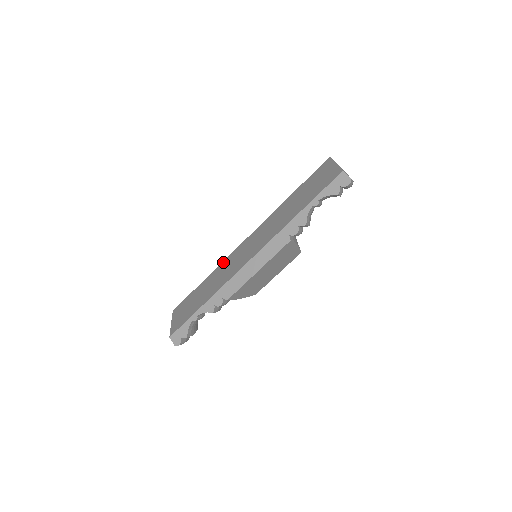
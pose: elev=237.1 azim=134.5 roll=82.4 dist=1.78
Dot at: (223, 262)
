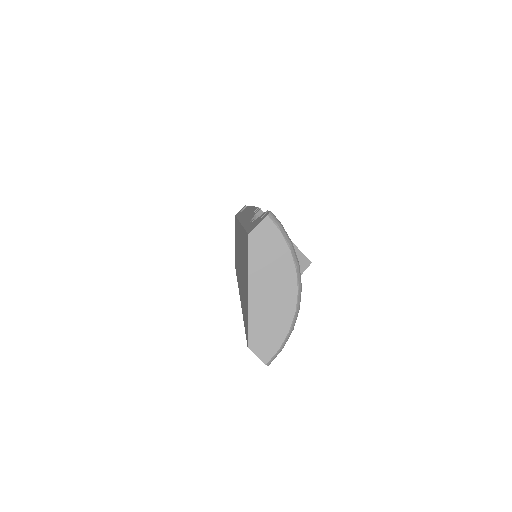
Dot at: (237, 223)
